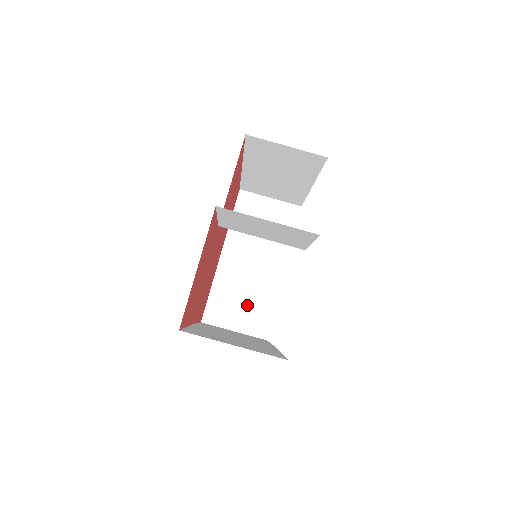
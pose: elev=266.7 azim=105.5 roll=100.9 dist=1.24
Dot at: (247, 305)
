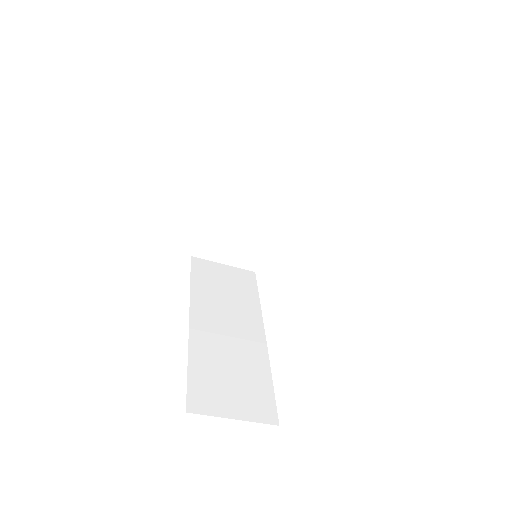
Dot at: (238, 242)
